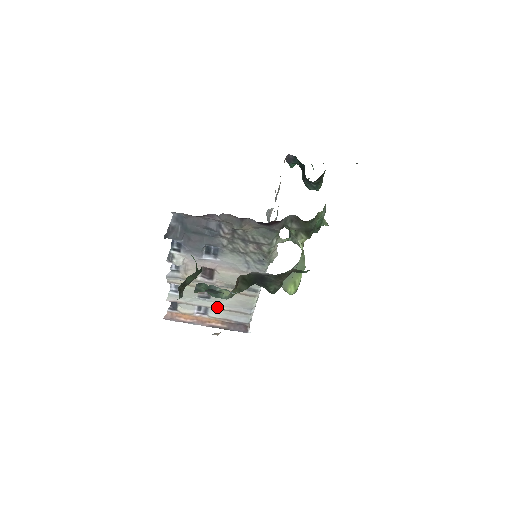
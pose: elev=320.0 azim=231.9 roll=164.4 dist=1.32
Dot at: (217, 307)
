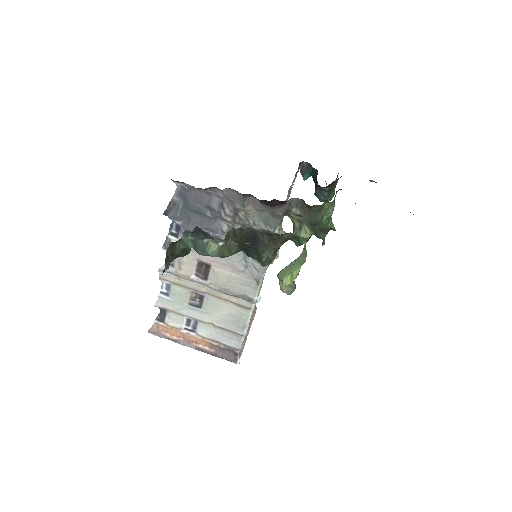
Dot at: (207, 321)
